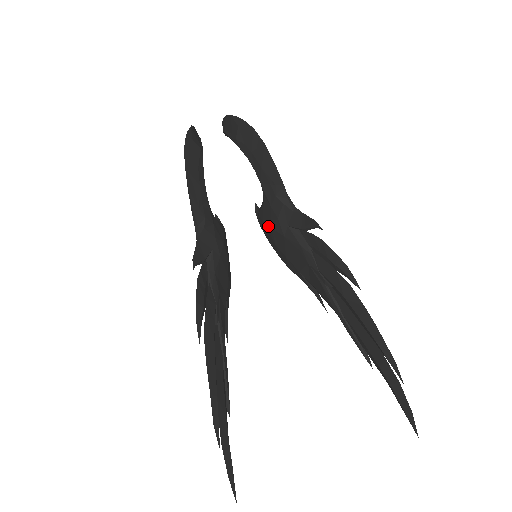
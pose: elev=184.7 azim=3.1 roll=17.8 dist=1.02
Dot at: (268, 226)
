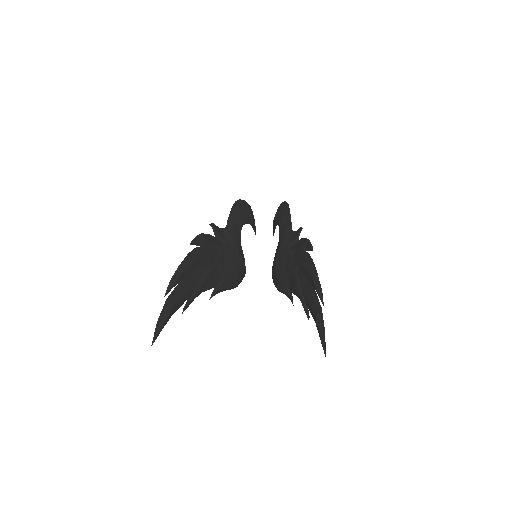
Dot at: (275, 259)
